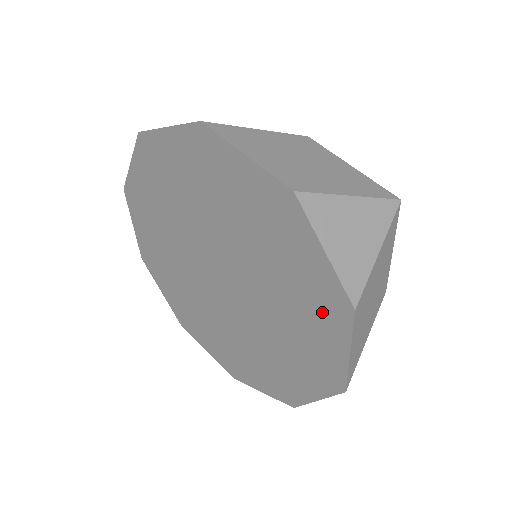
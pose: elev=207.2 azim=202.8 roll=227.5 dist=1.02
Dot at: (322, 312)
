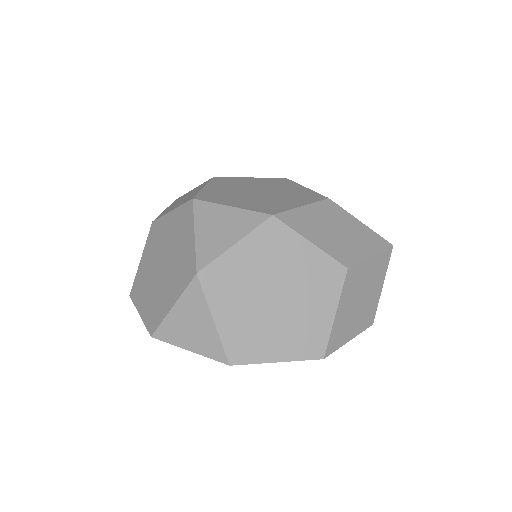
Dot at: occluded
